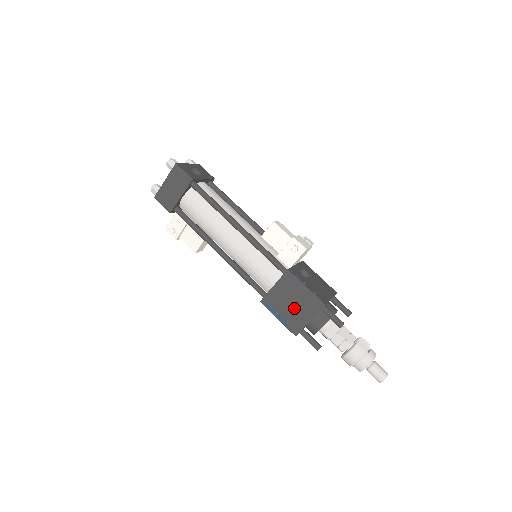
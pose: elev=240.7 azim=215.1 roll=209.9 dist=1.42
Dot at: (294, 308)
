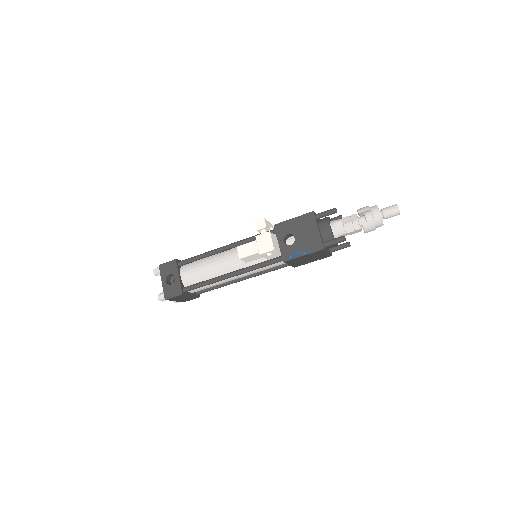
Dot at: (313, 258)
